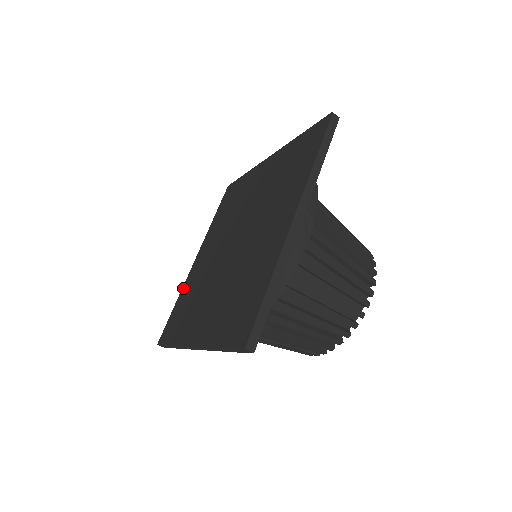
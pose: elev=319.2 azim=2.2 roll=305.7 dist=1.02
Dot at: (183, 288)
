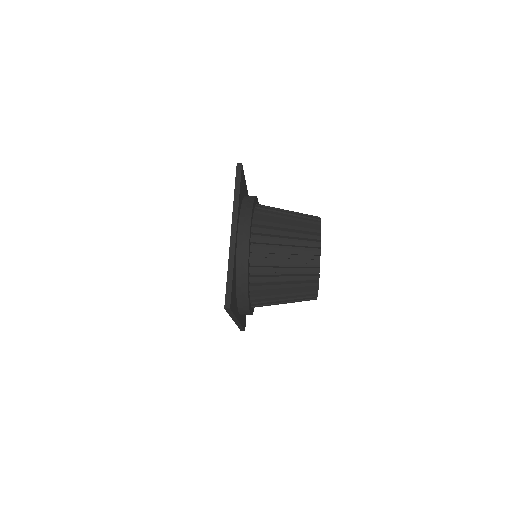
Dot at: occluded
